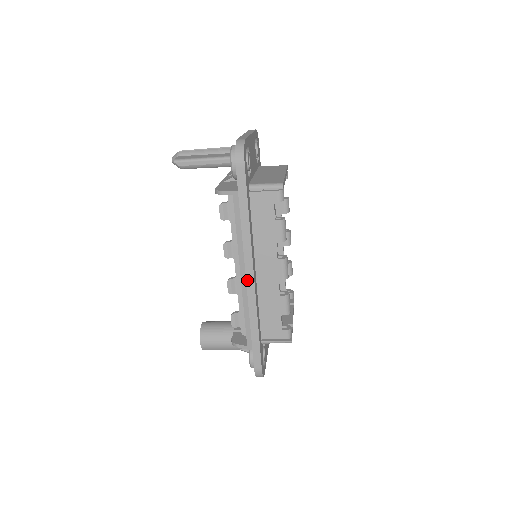
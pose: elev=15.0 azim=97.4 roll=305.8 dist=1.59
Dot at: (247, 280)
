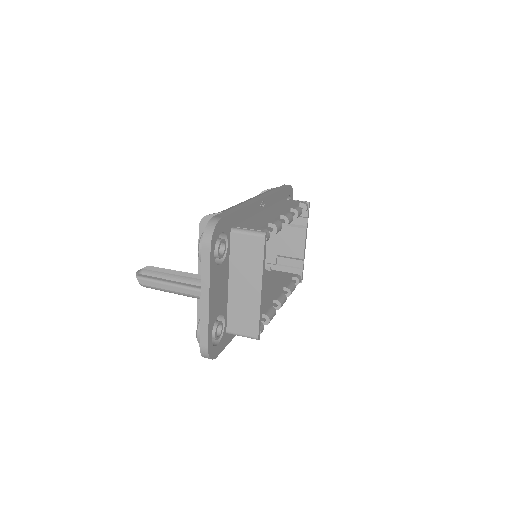
Dot at: occluded
